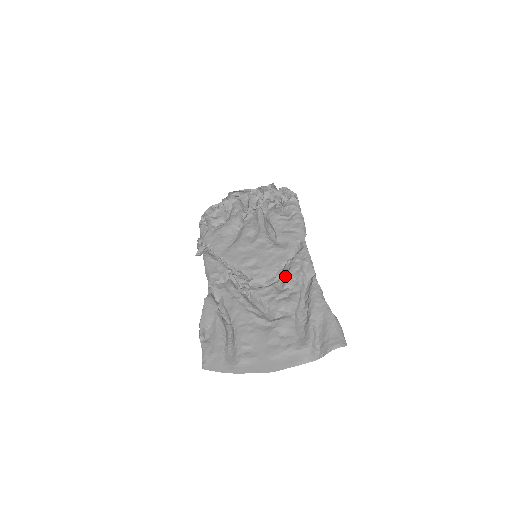
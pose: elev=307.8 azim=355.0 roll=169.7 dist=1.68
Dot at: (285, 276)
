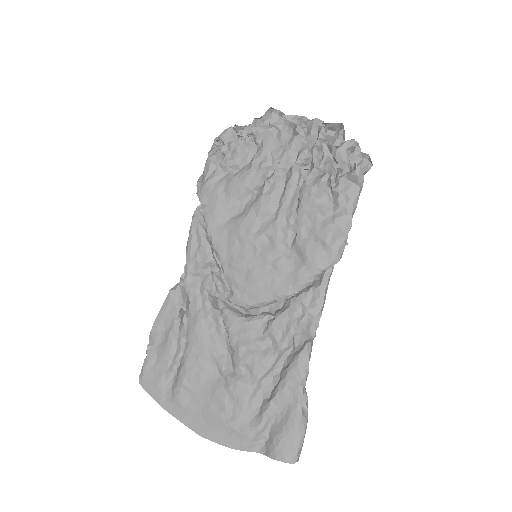
Dot at: (275, 315)
